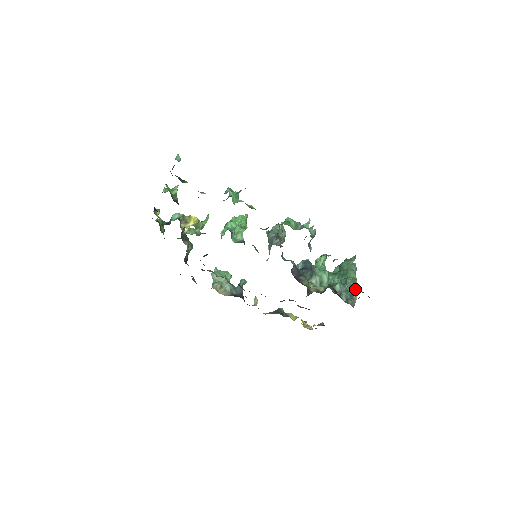
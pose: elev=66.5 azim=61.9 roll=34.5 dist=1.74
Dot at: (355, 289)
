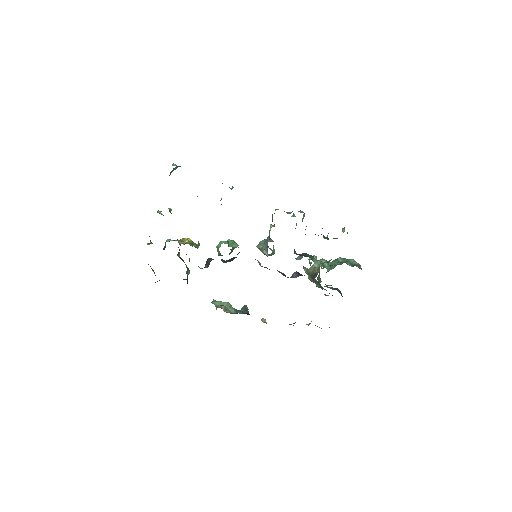
Dot at: (355, 261)
